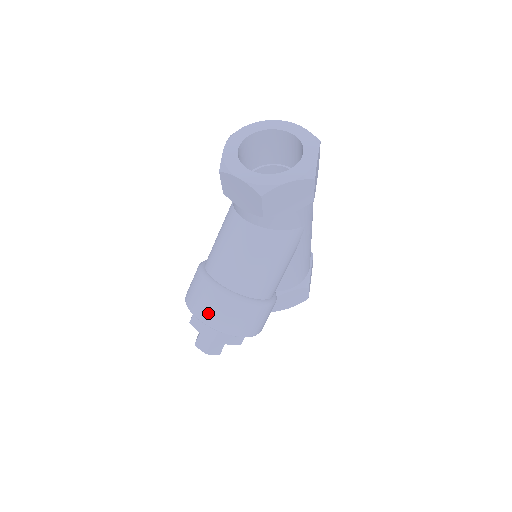
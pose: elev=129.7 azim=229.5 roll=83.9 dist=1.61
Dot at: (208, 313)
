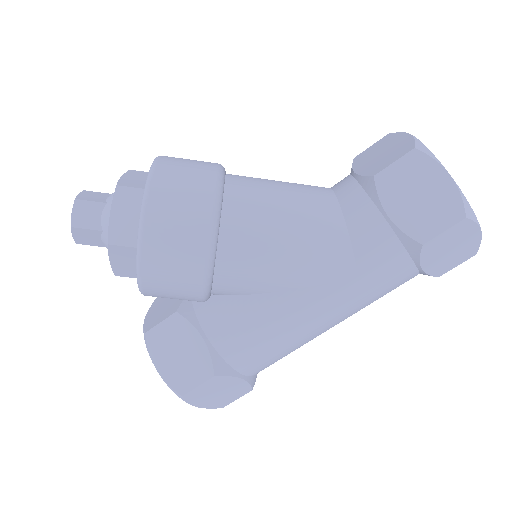
Dot at: (175, 163)
